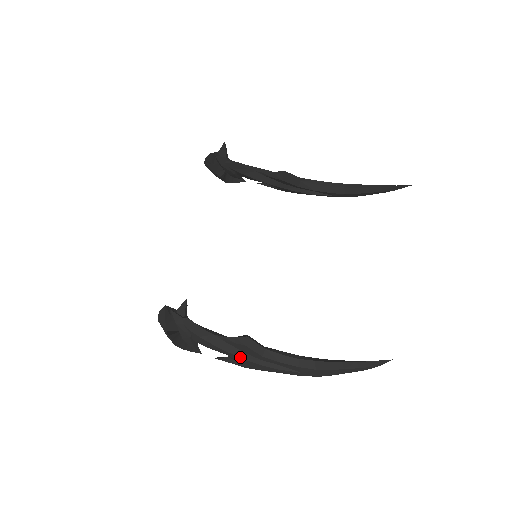
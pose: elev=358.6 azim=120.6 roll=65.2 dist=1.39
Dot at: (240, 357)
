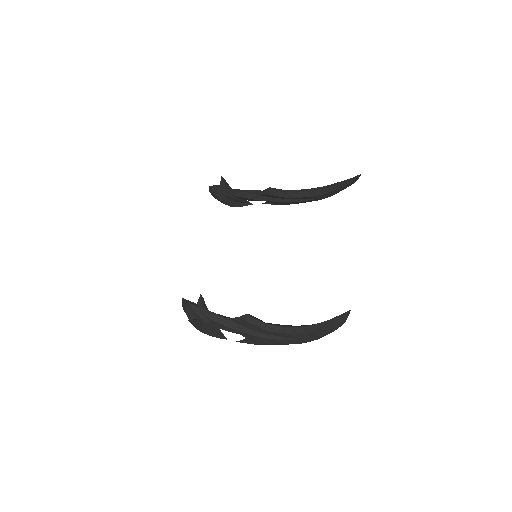
Dot at: (249, 334)
